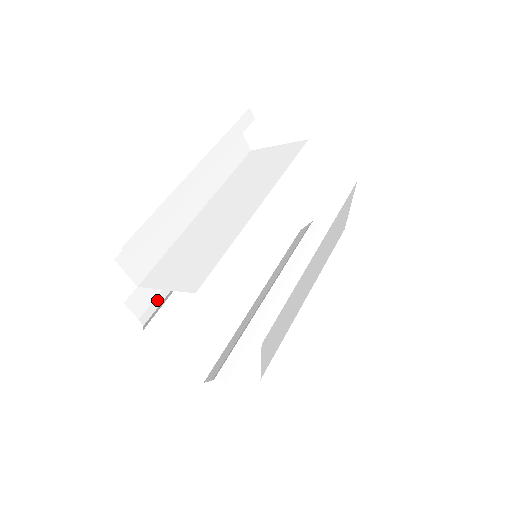
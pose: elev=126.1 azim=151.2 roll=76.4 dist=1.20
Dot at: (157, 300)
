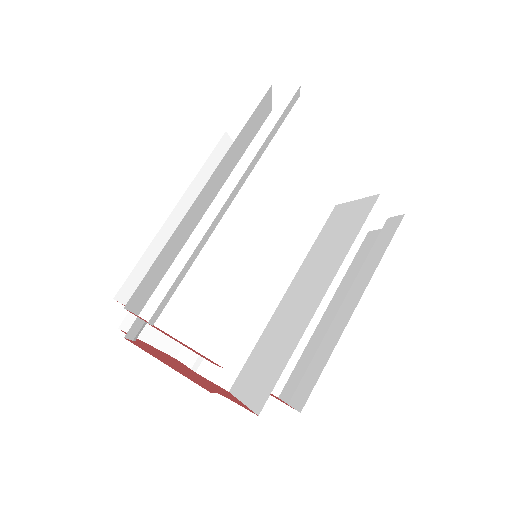
Dot at: occluded
